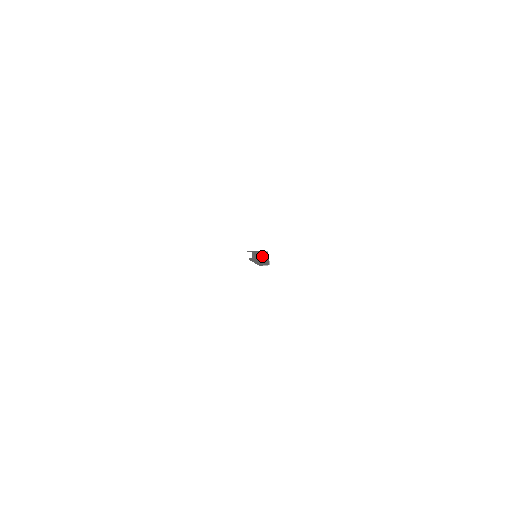
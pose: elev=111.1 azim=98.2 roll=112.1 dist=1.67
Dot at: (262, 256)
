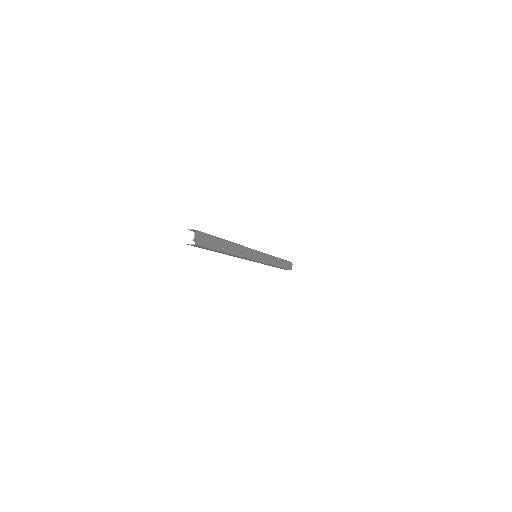
Dot at: (229, 247)
